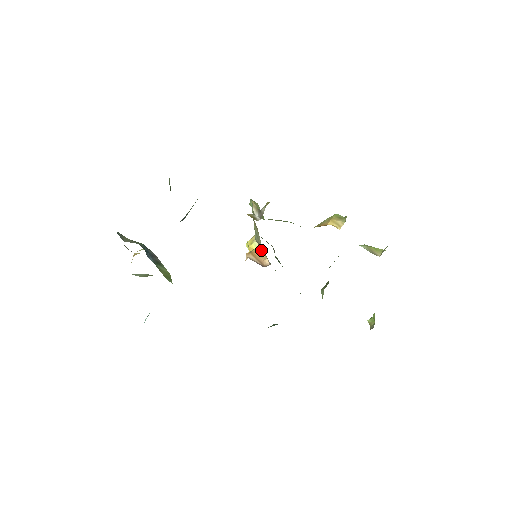
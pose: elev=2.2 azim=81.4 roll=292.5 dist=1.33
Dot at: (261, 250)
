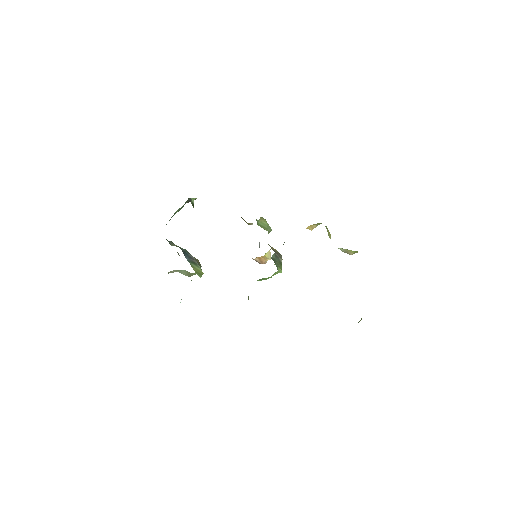
Dot at: (269, 257)
